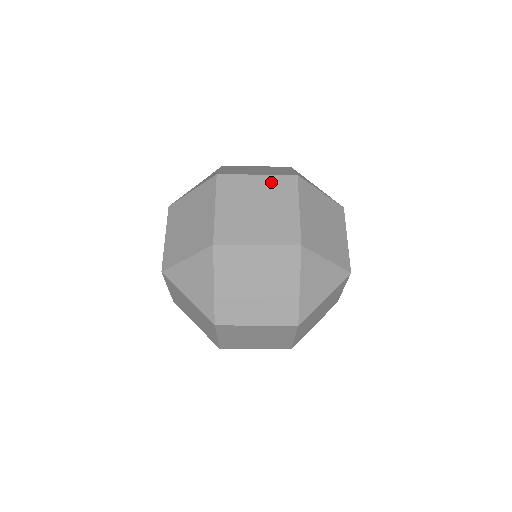
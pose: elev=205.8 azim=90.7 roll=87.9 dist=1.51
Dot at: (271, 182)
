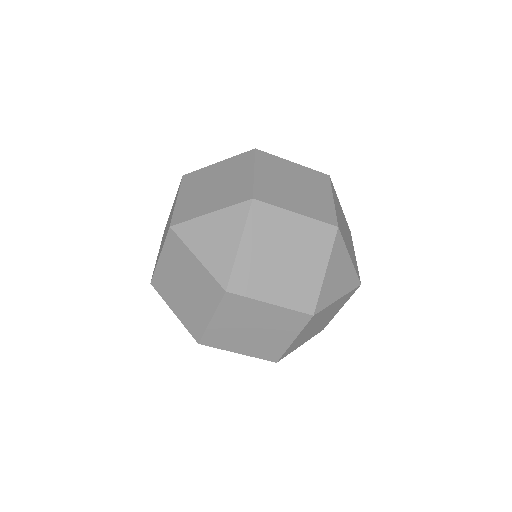
Dot at: (306, 172)
